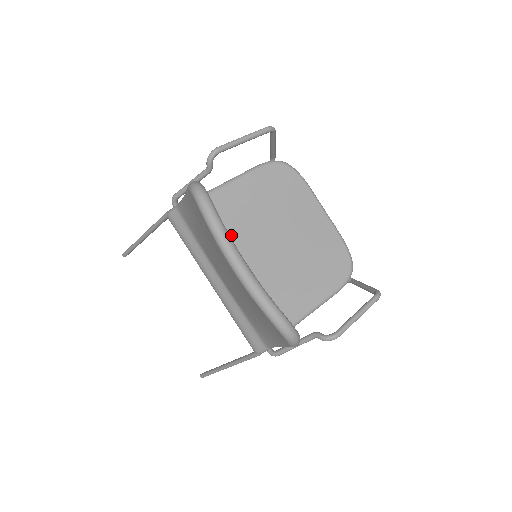
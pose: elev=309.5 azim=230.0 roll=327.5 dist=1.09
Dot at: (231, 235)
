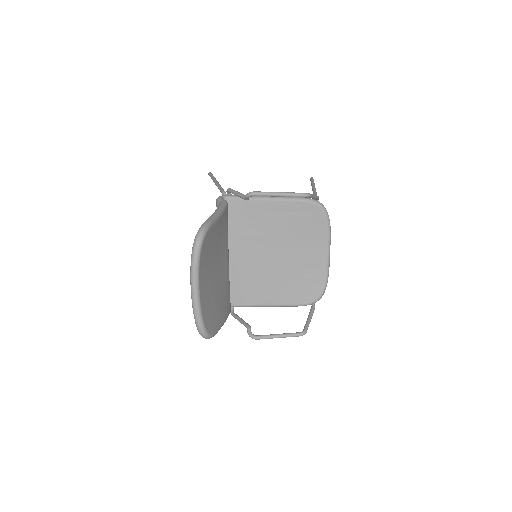
Dot at: (251, 233)
